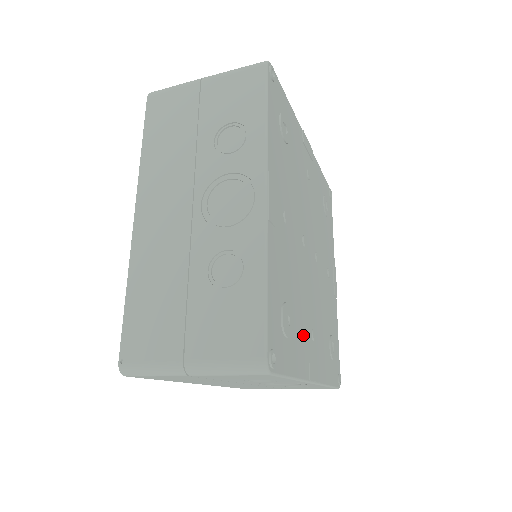
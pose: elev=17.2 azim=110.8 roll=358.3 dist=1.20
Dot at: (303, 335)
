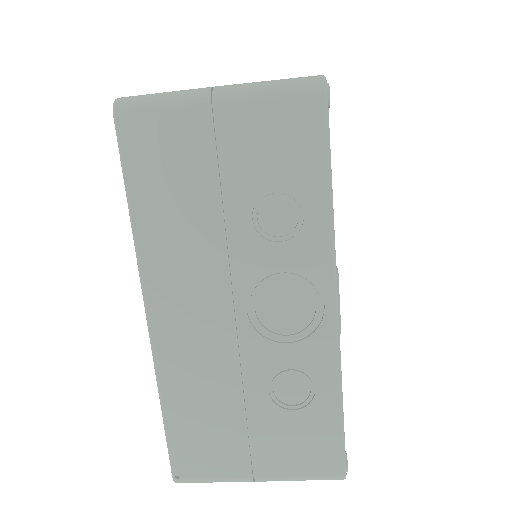
Dot at: occluded
